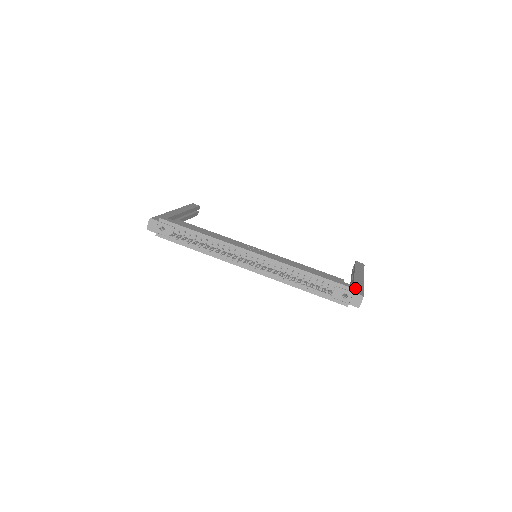
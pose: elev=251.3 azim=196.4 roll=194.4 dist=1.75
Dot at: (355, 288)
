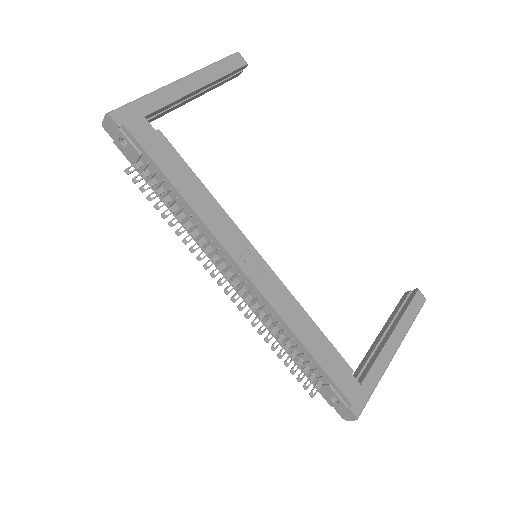
Dot at: (359, 393)
